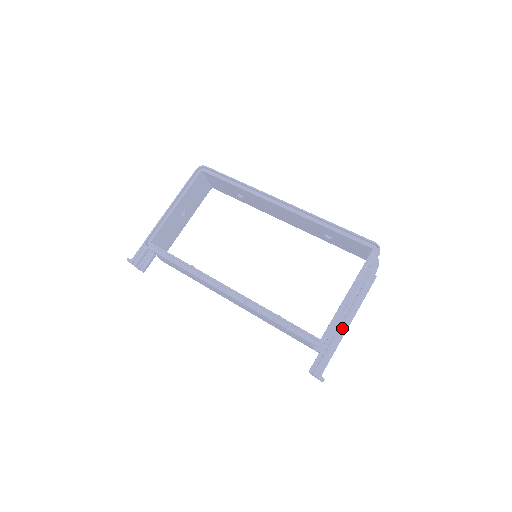
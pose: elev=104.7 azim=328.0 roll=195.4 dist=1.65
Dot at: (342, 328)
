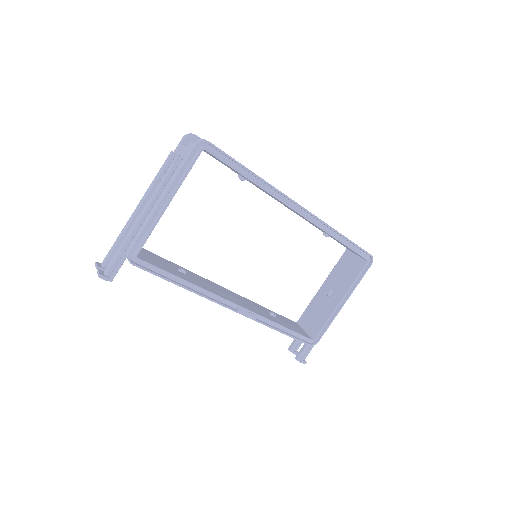
Dot at: occluded
